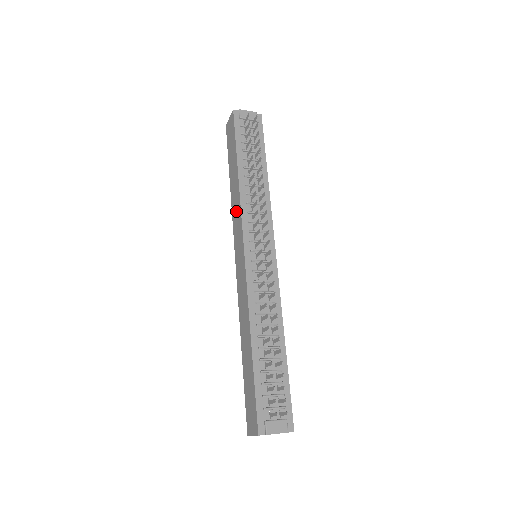
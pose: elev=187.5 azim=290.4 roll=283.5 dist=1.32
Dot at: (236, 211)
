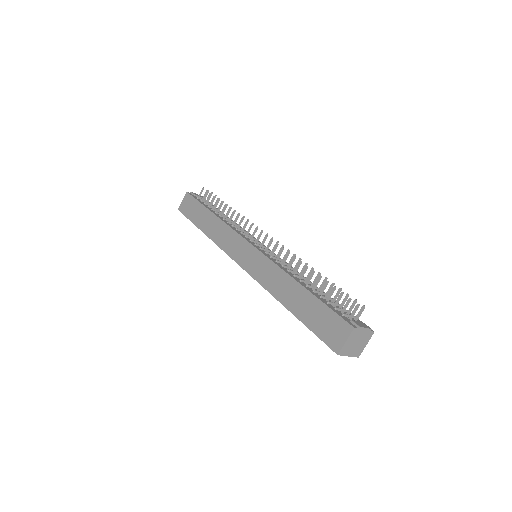
Dot at: (223, 235)
